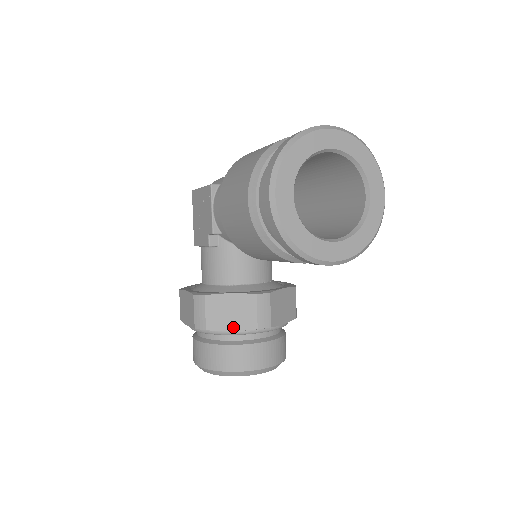
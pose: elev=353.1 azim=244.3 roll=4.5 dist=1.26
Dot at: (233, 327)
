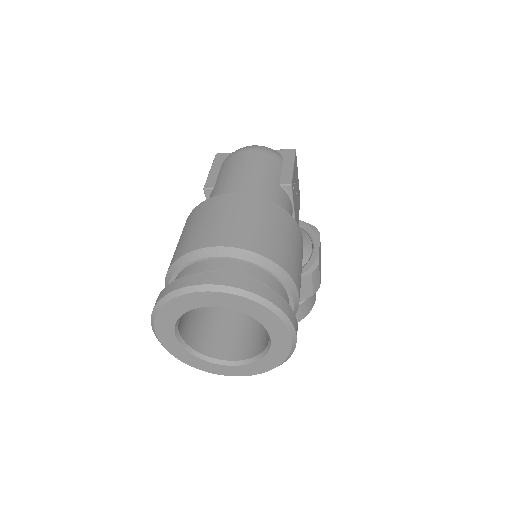
Dot at: occluded
